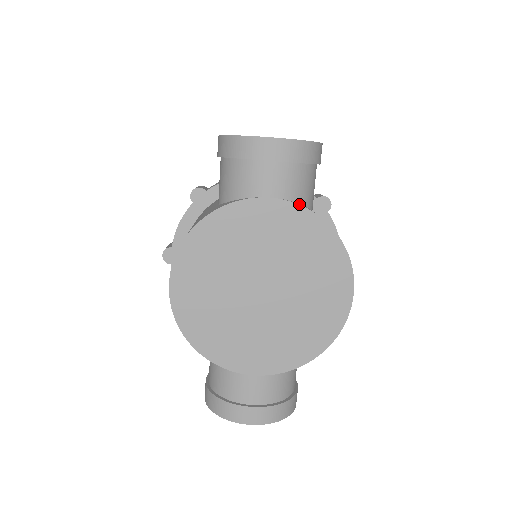
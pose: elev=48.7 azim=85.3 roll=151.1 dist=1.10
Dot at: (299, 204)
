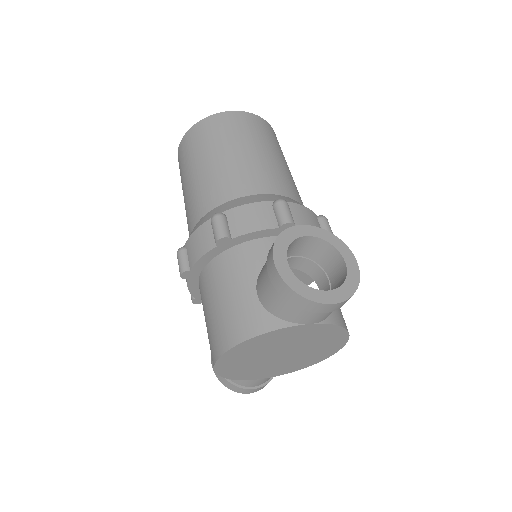
Dot at: (329, 321)
